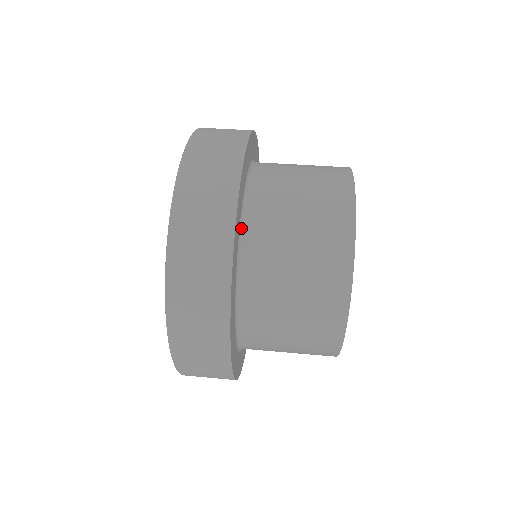
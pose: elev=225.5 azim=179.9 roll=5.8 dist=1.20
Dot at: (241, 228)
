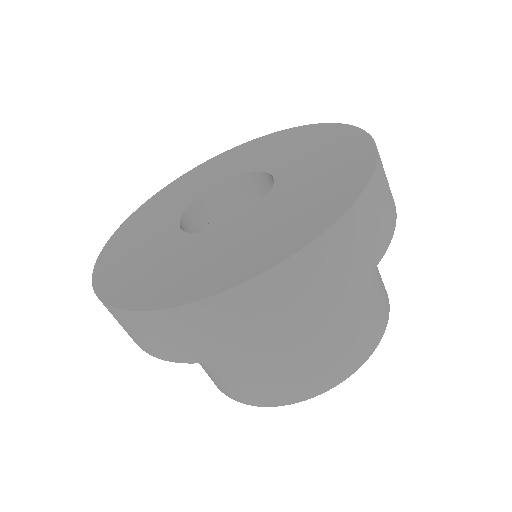
Dot at: occluded
